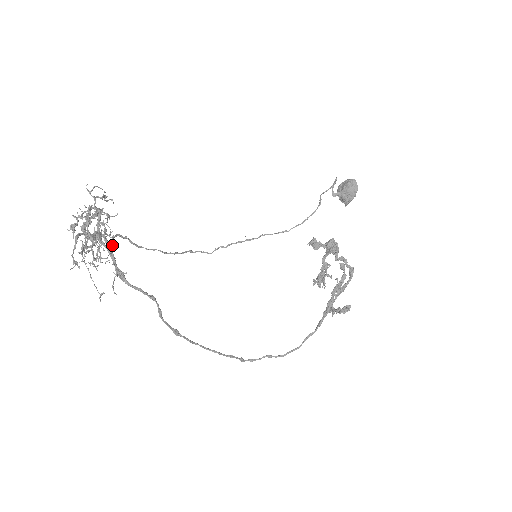
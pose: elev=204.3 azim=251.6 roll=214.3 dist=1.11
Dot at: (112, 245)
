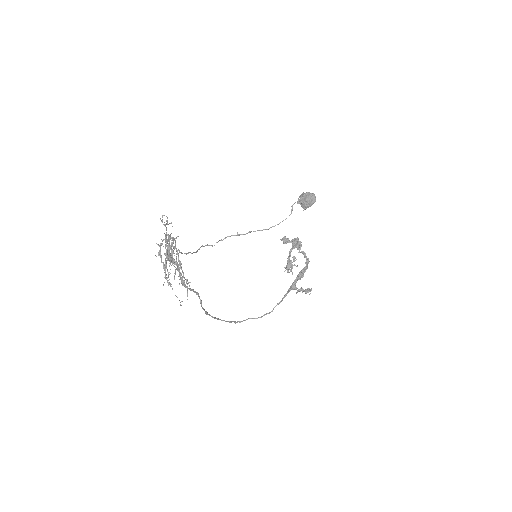
Dot at: (180, 263)
